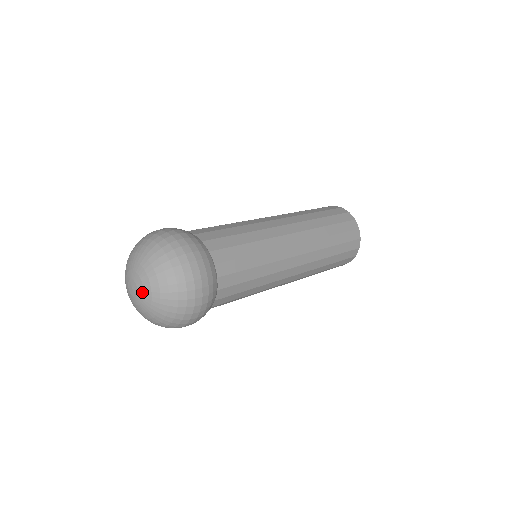
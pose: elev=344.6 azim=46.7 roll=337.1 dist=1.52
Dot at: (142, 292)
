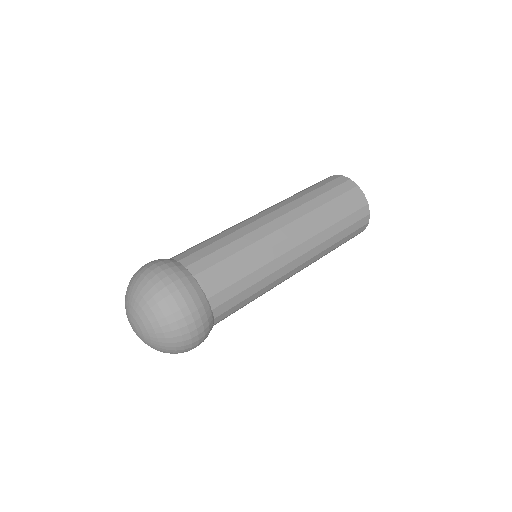
Dot at: (141, 335)
